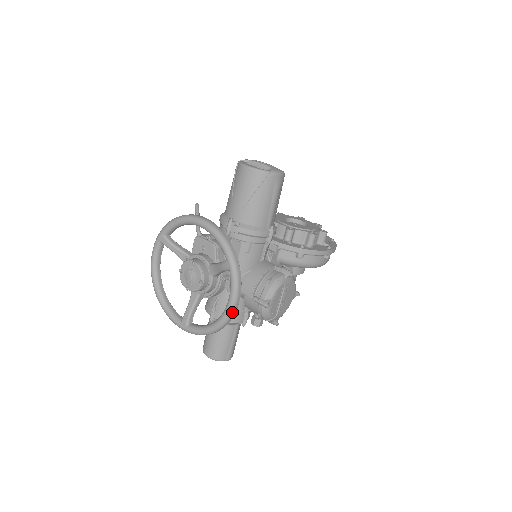
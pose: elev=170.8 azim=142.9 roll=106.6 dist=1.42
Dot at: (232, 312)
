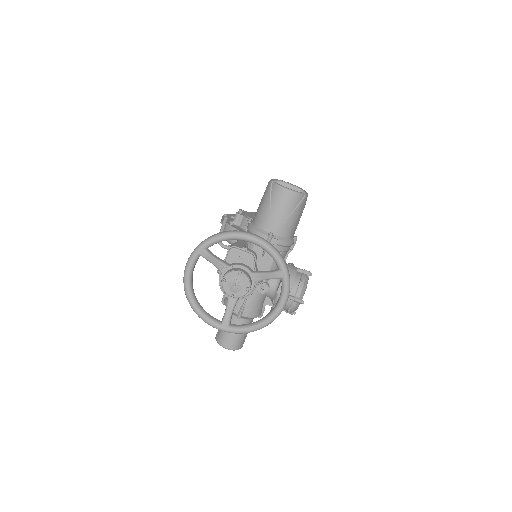
Dot at: occluded
